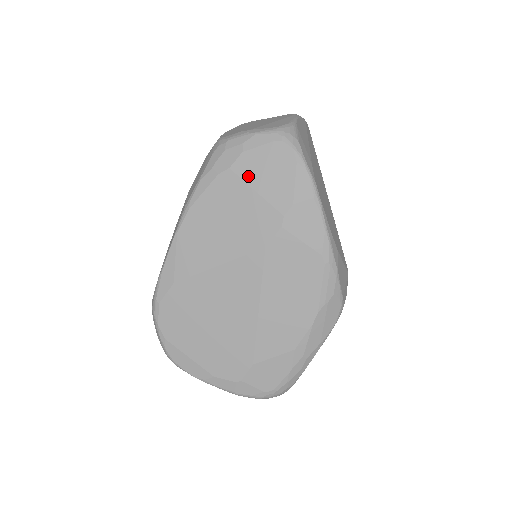
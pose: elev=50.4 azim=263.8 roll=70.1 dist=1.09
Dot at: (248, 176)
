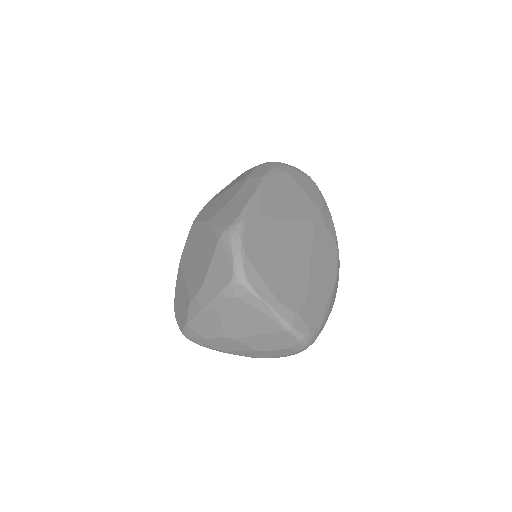
Dot at: (300, 182)
